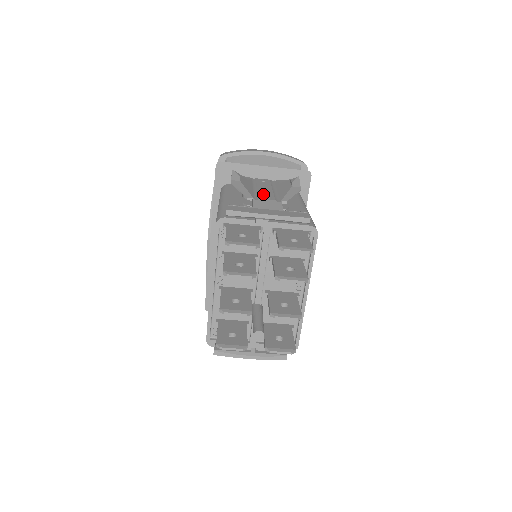
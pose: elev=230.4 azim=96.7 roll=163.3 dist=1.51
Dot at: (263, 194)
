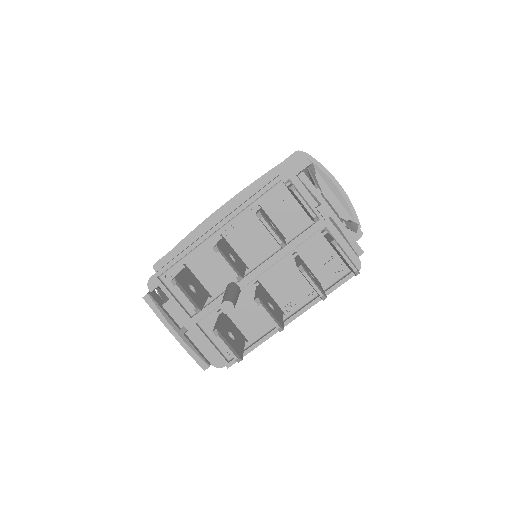
Dot at: occluded
